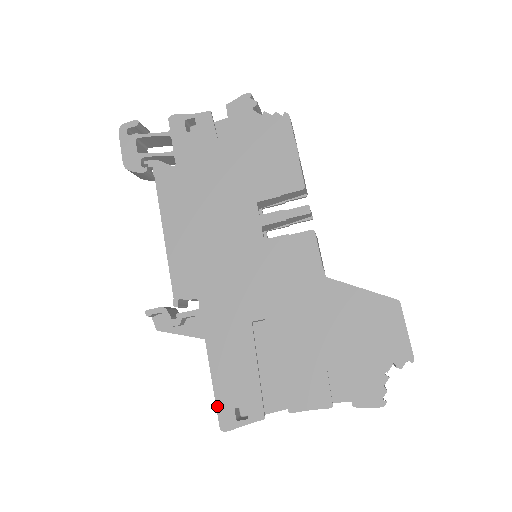
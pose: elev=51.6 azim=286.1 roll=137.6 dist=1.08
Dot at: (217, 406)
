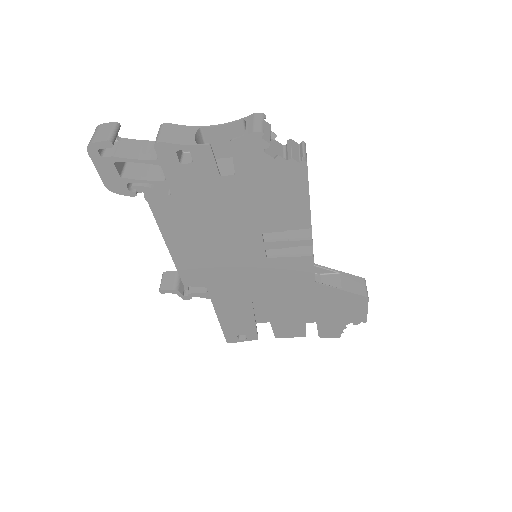
Dot at: (224, 334)
